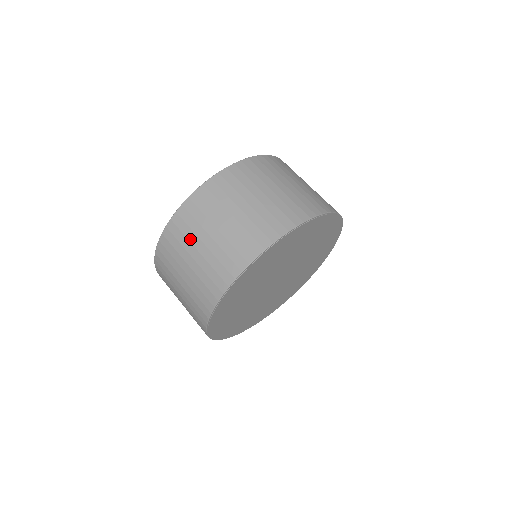
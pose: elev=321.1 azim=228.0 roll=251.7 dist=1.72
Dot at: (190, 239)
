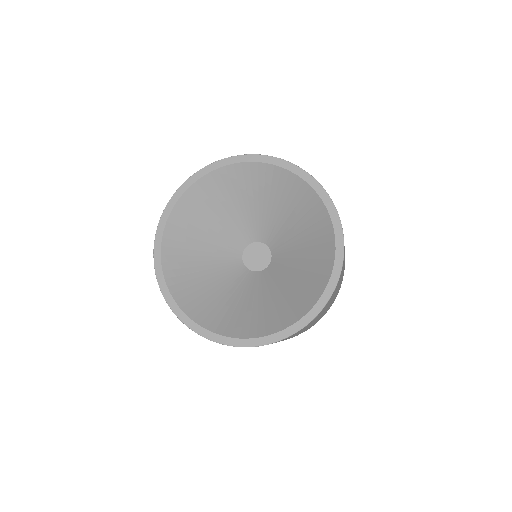
Dot at: occluded
